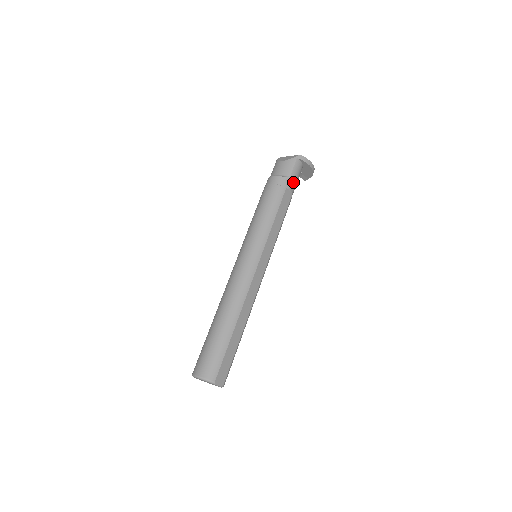
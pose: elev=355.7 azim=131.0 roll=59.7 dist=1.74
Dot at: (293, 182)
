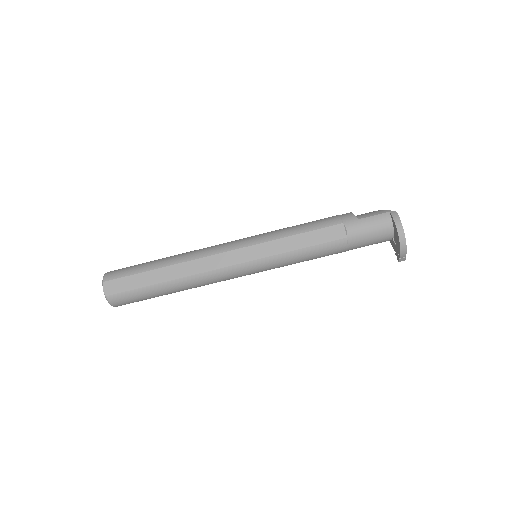
Dot at: (359, 227)
